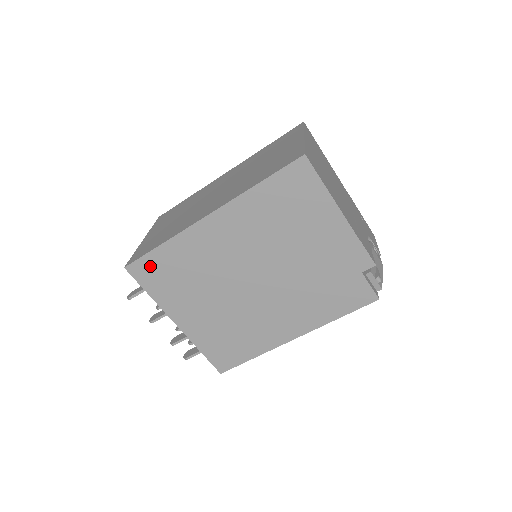
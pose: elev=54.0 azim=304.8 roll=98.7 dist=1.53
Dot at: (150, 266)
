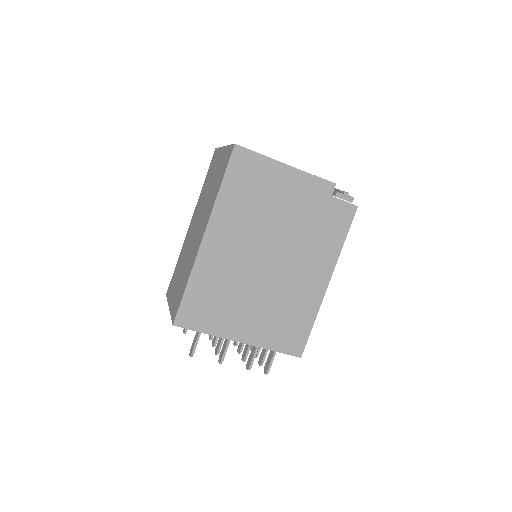
Dot at: (190, 308)
